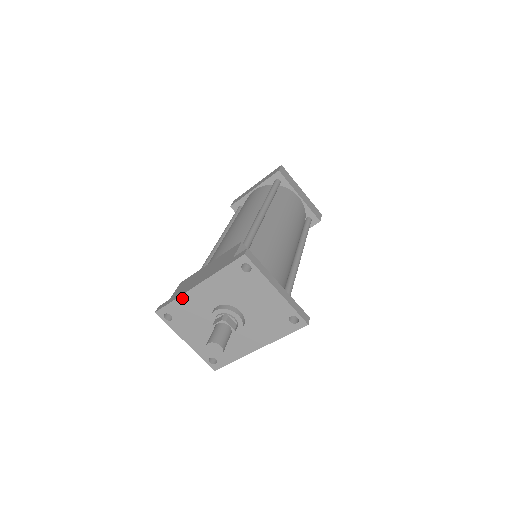
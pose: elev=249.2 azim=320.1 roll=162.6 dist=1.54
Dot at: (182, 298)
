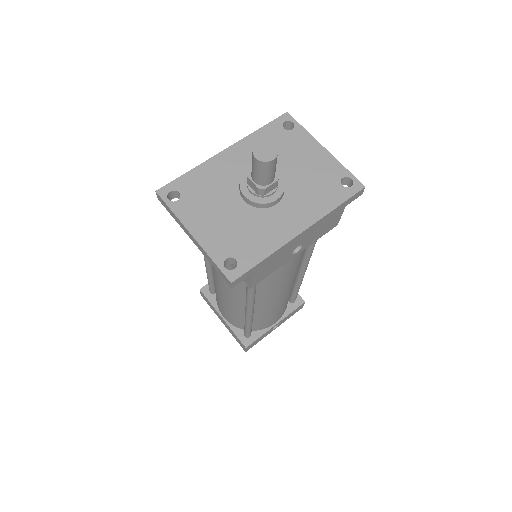
Dot at: (202, 167)
